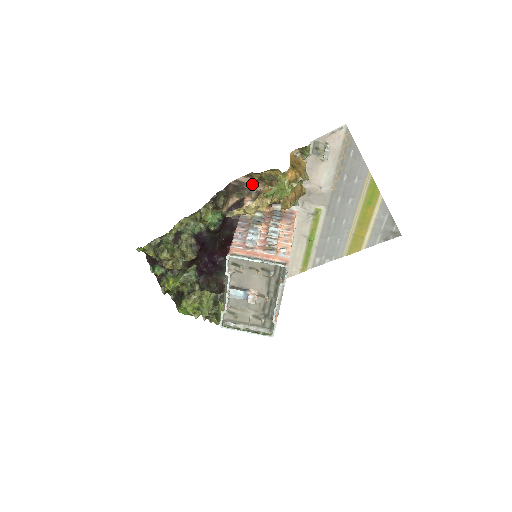
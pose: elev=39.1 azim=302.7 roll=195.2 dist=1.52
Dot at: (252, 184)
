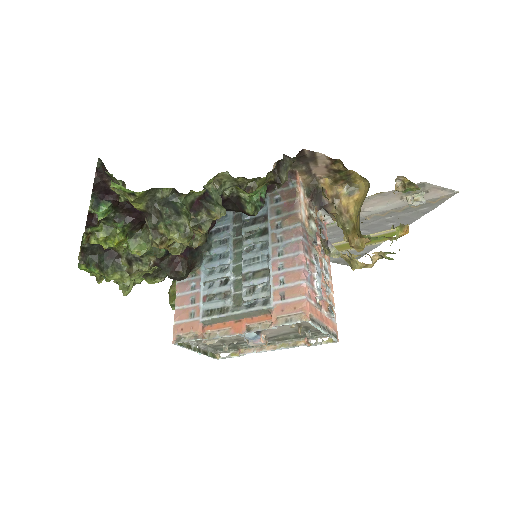
Dot at: (321, 167)
